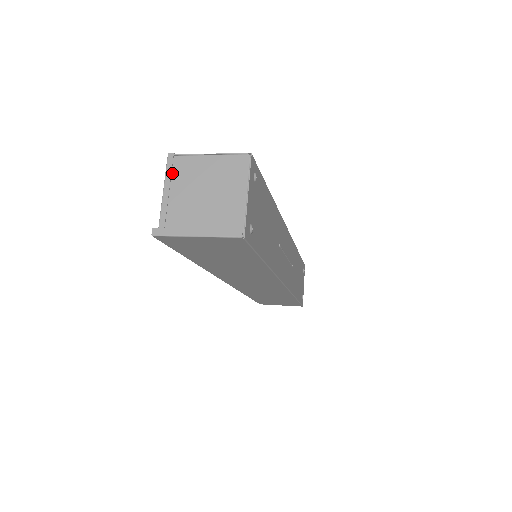
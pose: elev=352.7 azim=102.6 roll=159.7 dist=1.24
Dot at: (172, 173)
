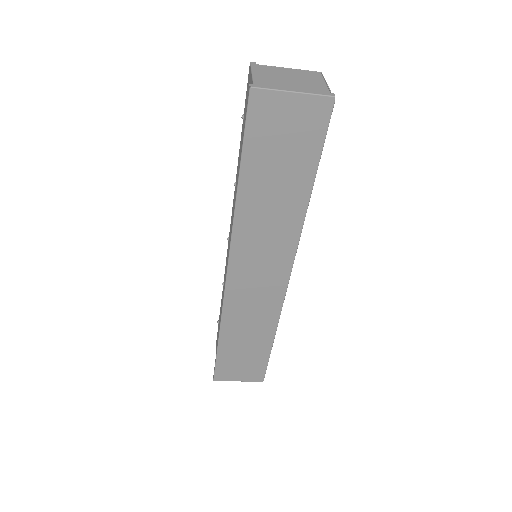
Dot at: (257, 70)
